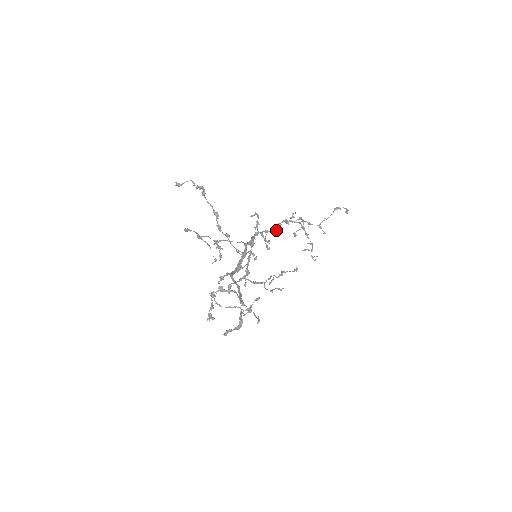
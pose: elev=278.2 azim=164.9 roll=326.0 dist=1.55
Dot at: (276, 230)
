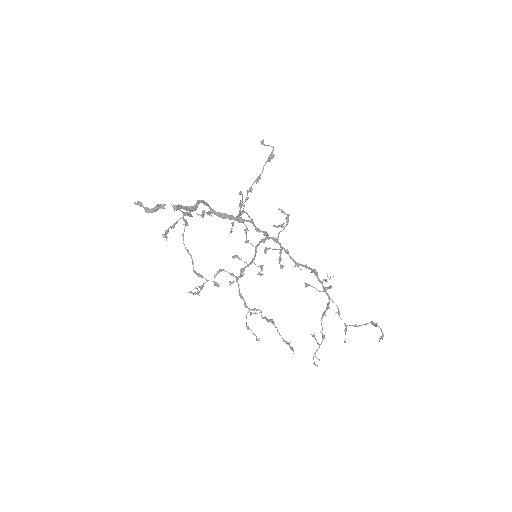
Dot at: (296, 262)
